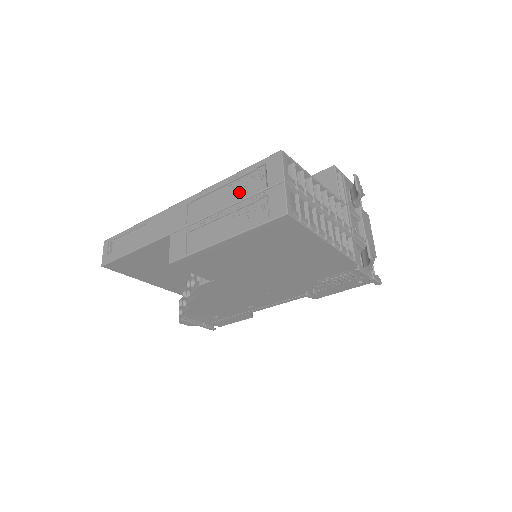
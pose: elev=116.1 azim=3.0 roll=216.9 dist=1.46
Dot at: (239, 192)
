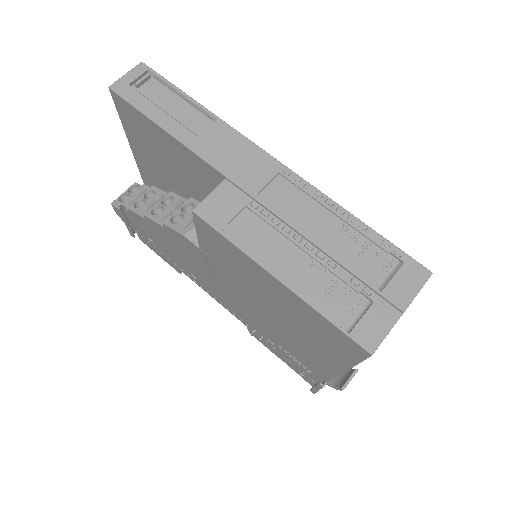
Dot at: (346, 249)
